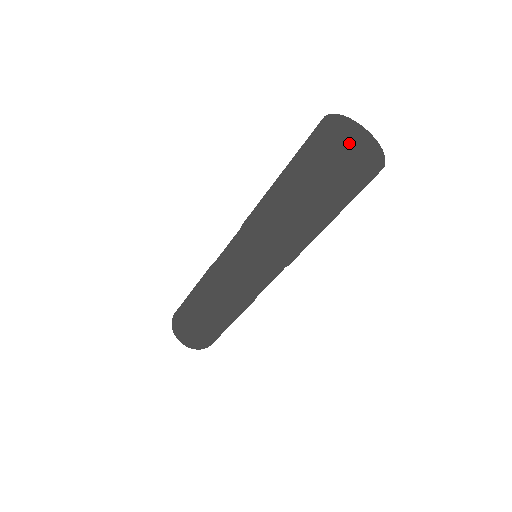
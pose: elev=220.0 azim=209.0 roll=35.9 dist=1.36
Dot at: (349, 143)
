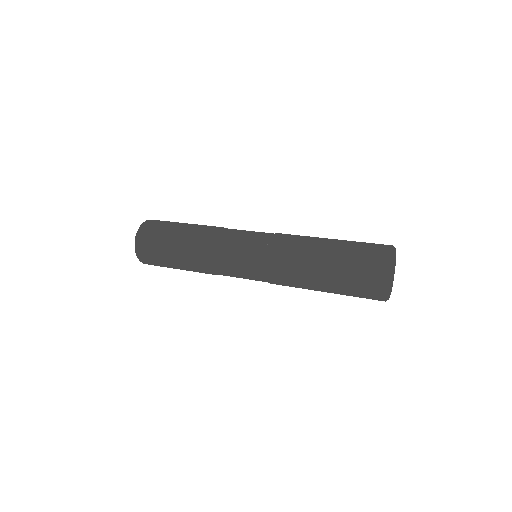
Dot at: occluded
